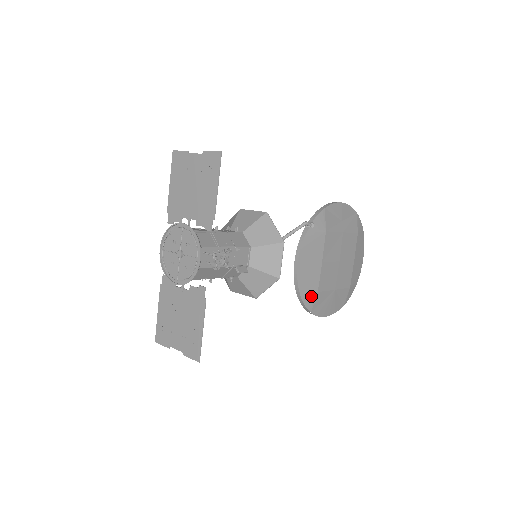
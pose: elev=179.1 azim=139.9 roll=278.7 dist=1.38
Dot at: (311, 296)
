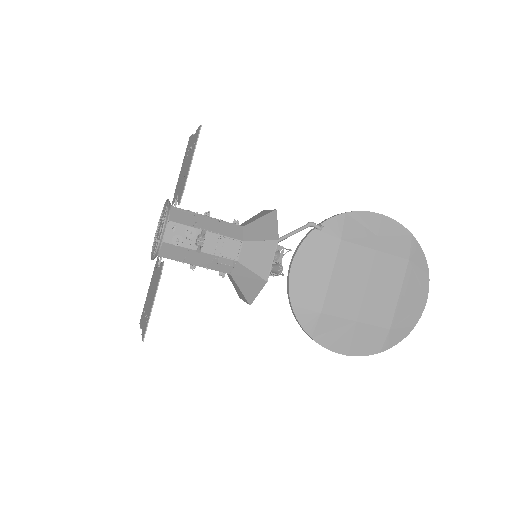
Dot at: (310, 315)
